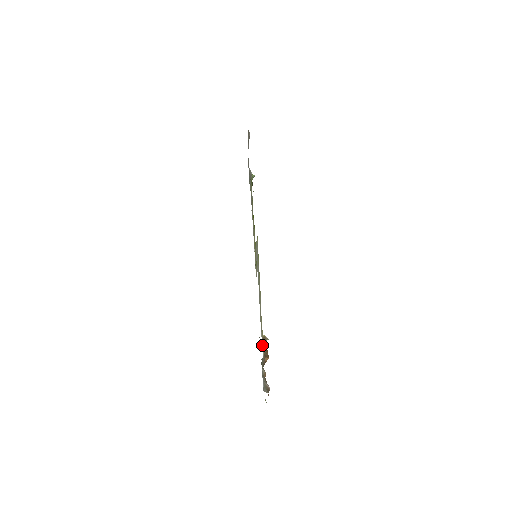
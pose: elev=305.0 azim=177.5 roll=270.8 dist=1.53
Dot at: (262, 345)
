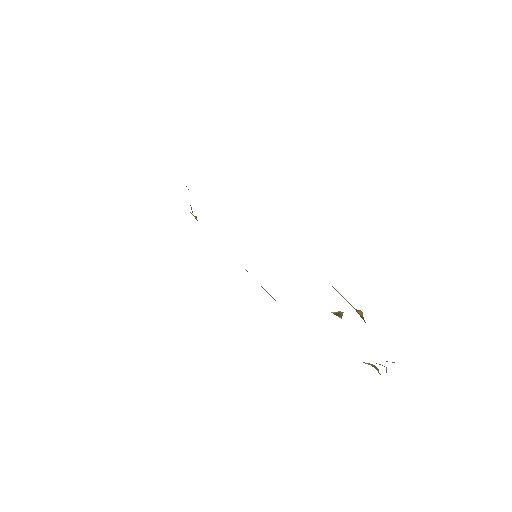
Dot at: occluded
